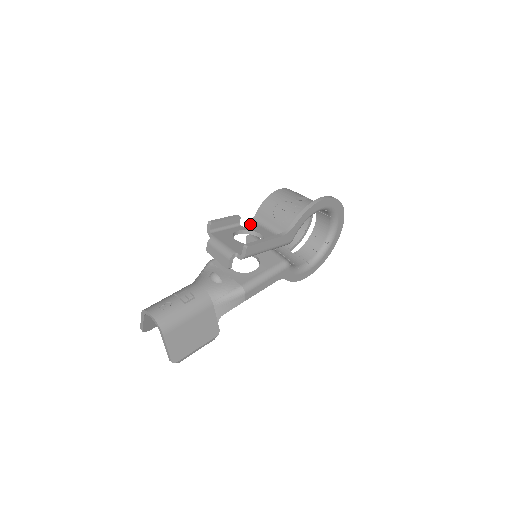
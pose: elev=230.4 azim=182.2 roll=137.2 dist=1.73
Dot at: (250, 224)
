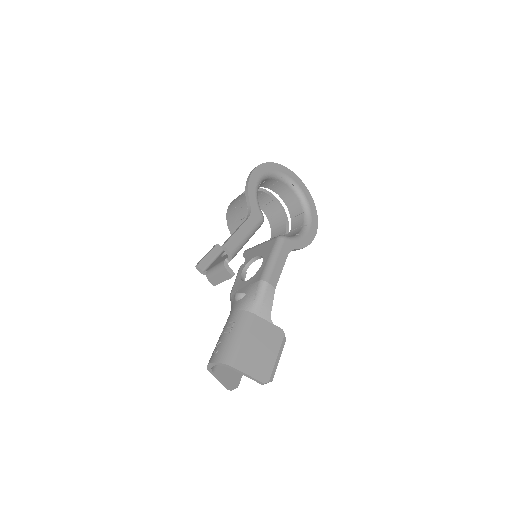
Dot at: occluded
